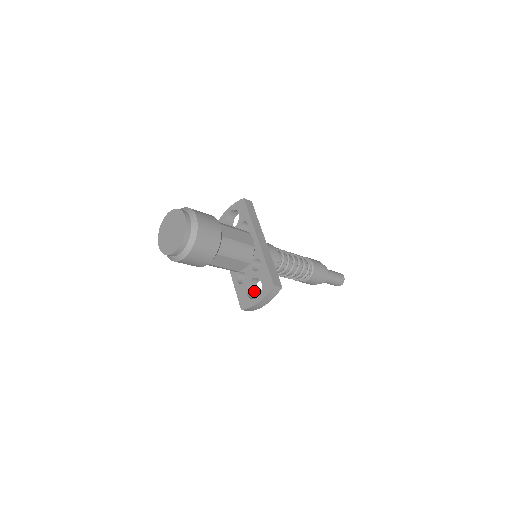
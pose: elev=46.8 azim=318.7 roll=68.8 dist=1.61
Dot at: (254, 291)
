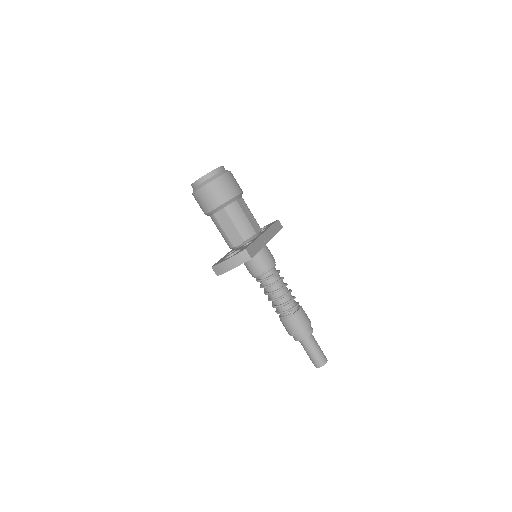
Dot at: occluded
